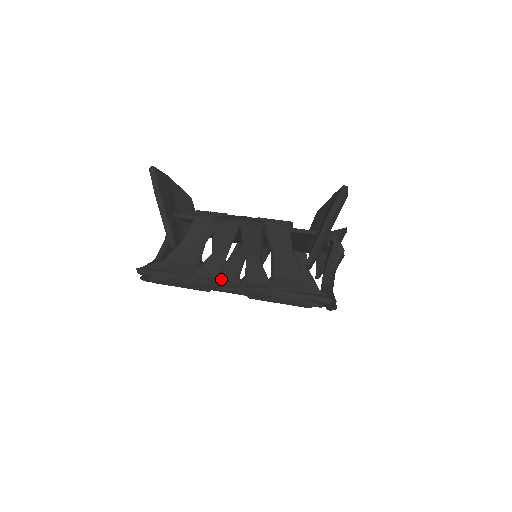
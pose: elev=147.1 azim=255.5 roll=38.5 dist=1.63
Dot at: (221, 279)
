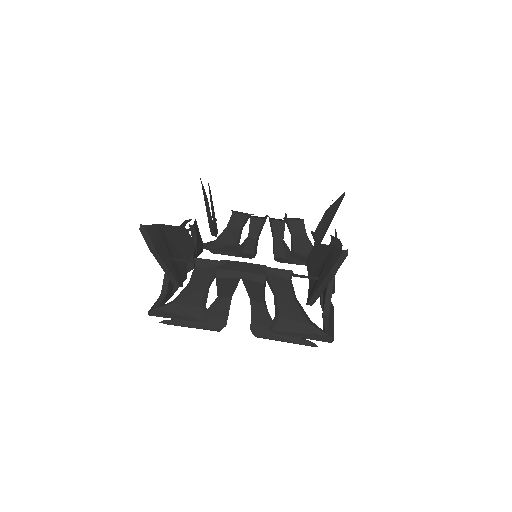
Dot at: (221, 247)
